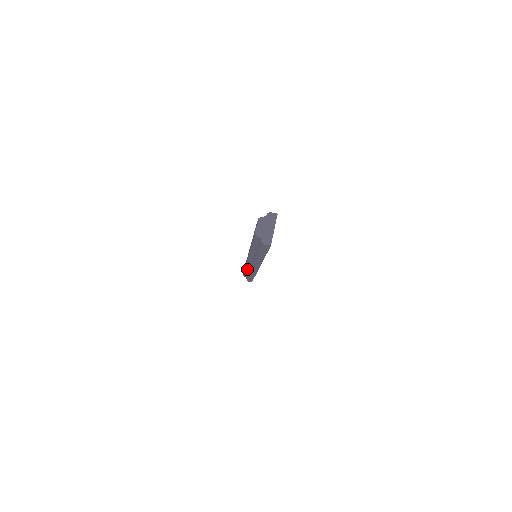
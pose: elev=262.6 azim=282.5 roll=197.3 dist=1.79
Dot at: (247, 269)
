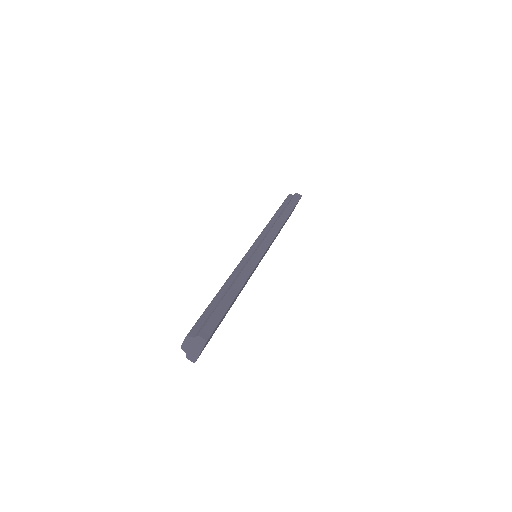
Dot at: occluded
